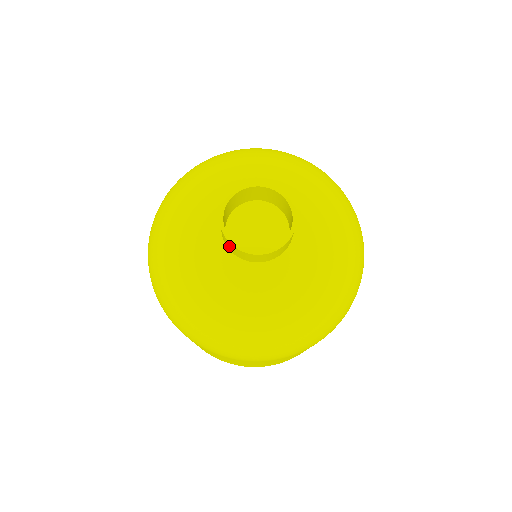
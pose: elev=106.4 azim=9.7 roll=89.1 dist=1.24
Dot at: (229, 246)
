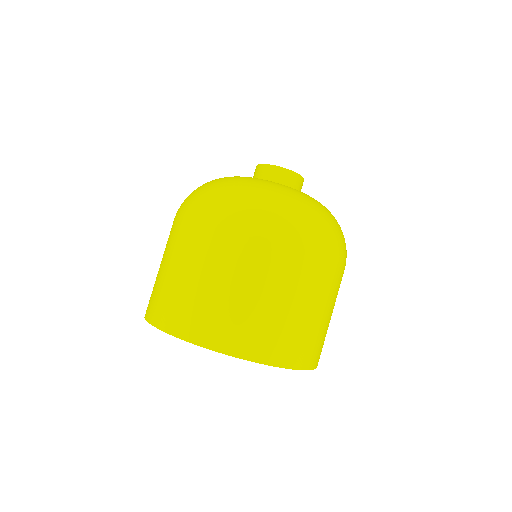
Dot at: (275, 175)
